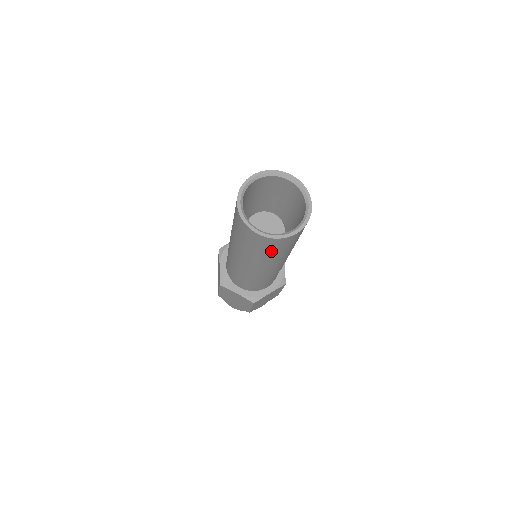
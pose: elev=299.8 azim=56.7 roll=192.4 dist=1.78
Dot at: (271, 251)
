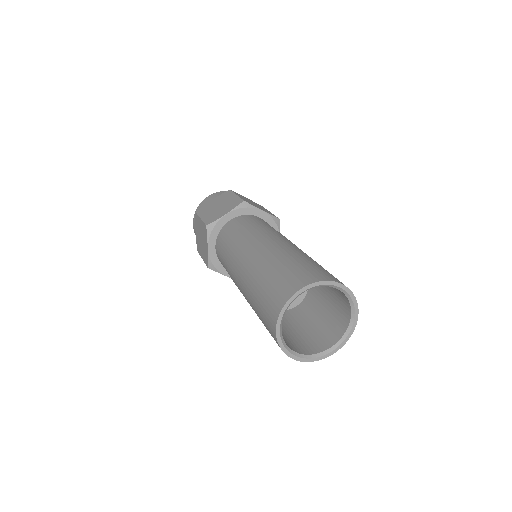
Dot at: occluded
